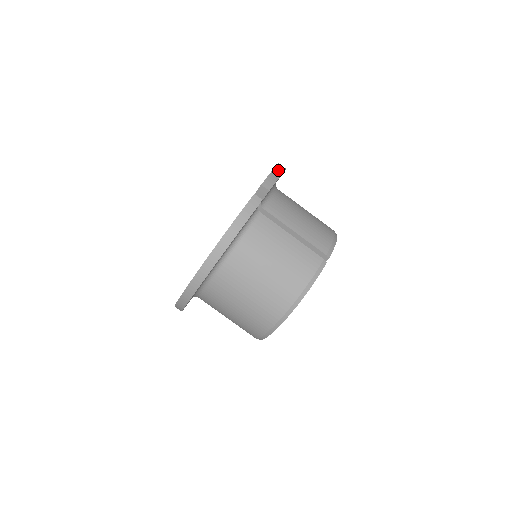
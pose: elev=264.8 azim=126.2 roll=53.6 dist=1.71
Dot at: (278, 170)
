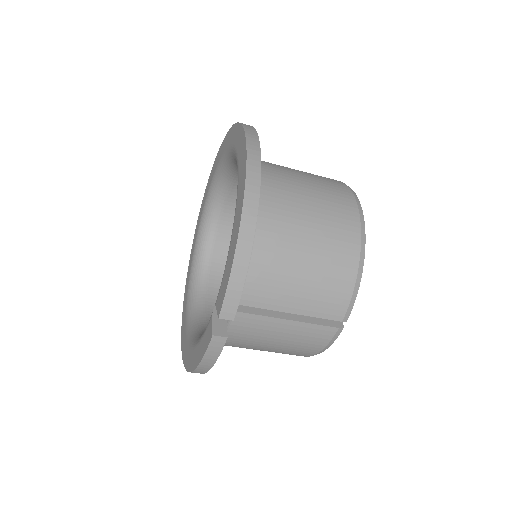
Dot at: (241, 260)
